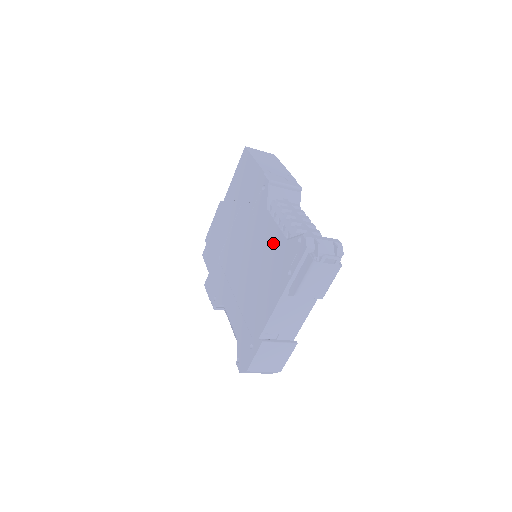
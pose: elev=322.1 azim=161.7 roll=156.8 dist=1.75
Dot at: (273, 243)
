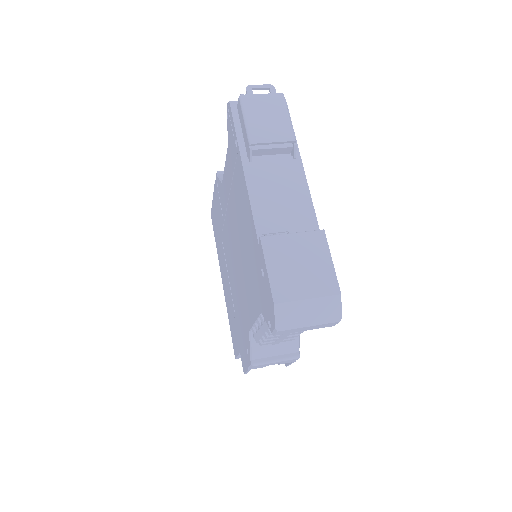
Dot at: (229, 176)
